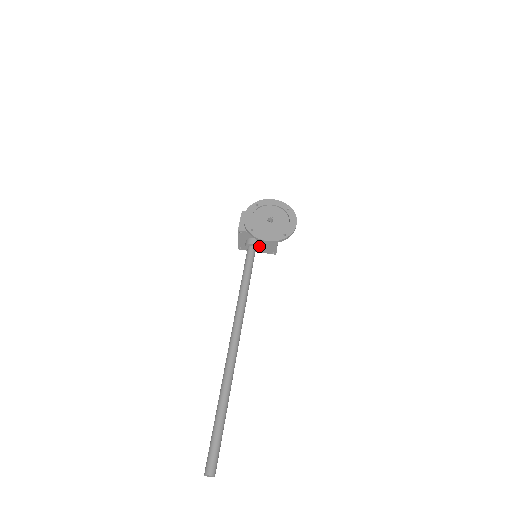
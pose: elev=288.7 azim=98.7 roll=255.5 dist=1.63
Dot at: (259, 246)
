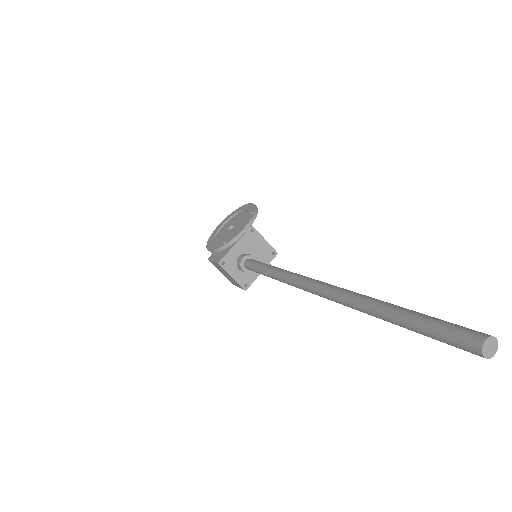
Dot at: occluded
